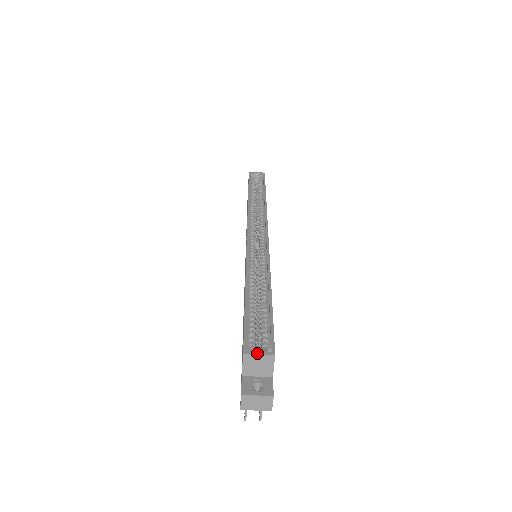
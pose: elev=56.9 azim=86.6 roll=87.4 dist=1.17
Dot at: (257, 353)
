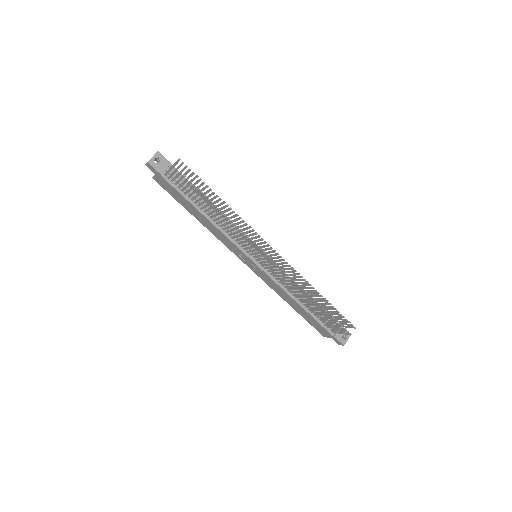
Dot at: occluded
